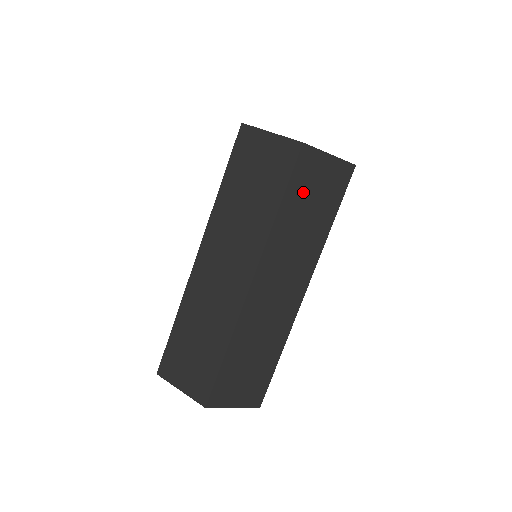
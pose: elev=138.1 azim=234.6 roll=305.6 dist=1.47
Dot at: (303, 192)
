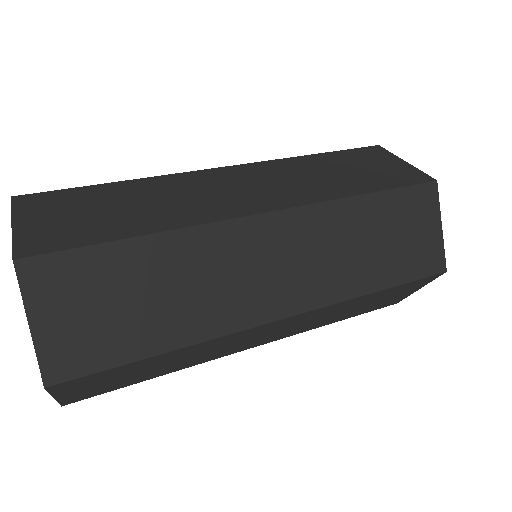
Dot at: (395, 217)
